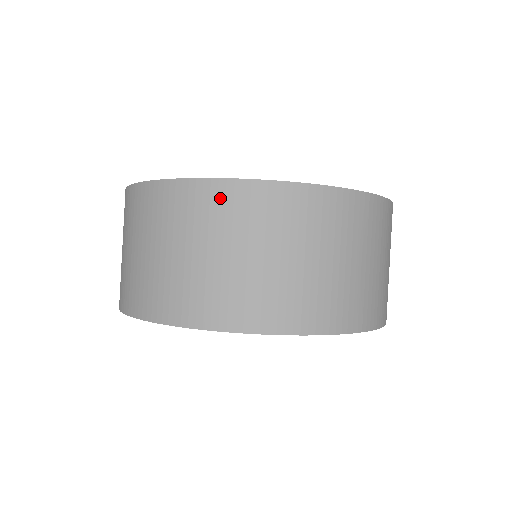
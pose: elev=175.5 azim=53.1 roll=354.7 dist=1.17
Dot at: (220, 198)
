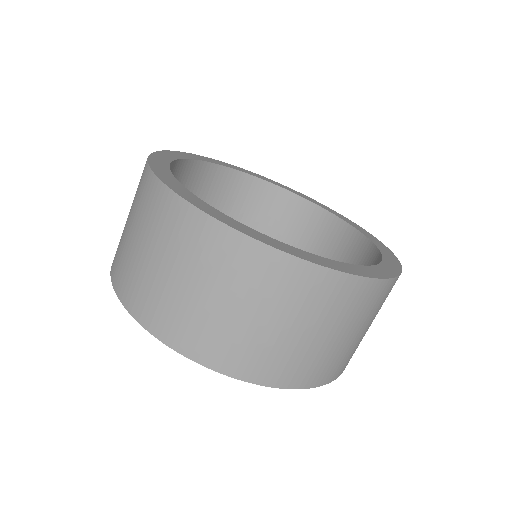
Dot at: (165, 207)
